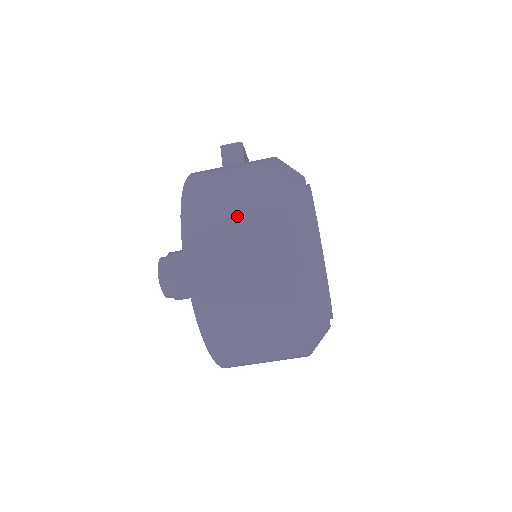
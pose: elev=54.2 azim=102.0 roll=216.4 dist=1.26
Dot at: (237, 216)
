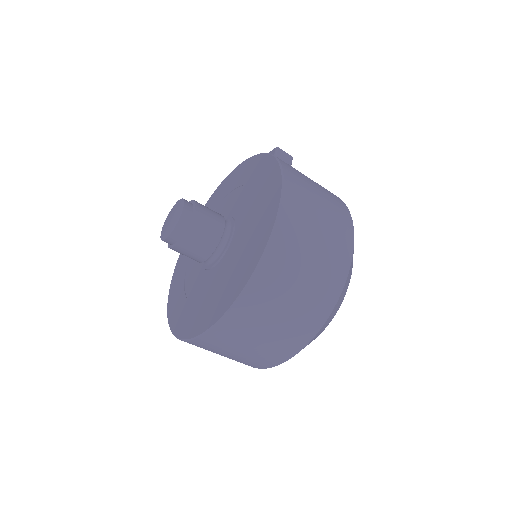
Dot at: (325, 223)
